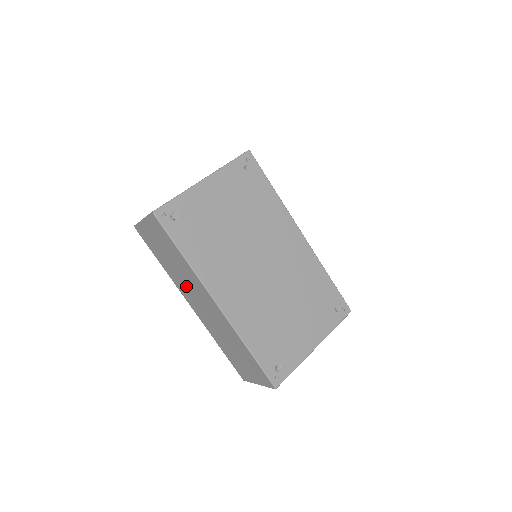
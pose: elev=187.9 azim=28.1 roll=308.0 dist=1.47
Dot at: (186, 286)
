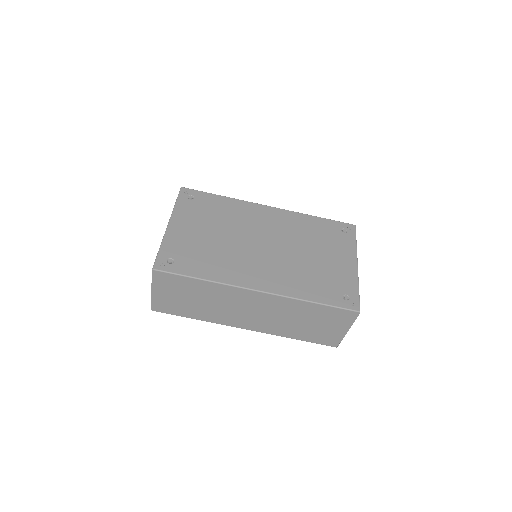
Dot at: (226, 311)
